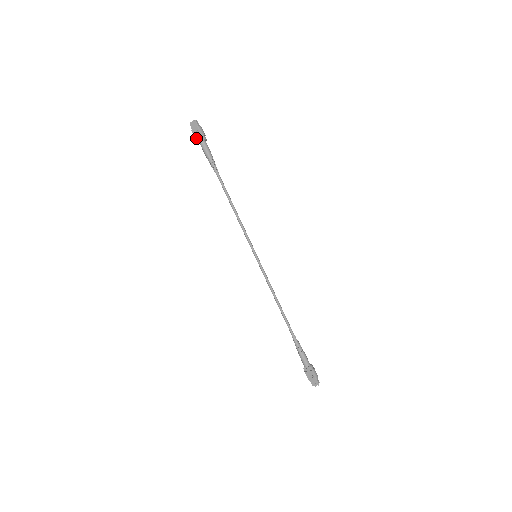
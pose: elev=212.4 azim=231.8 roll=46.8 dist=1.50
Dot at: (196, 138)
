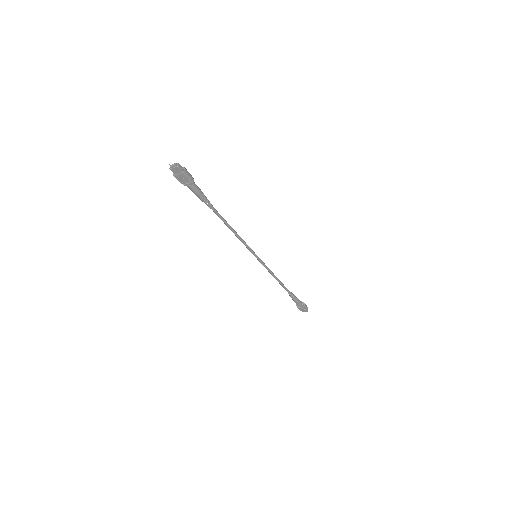
Dot at: (181, 182)
